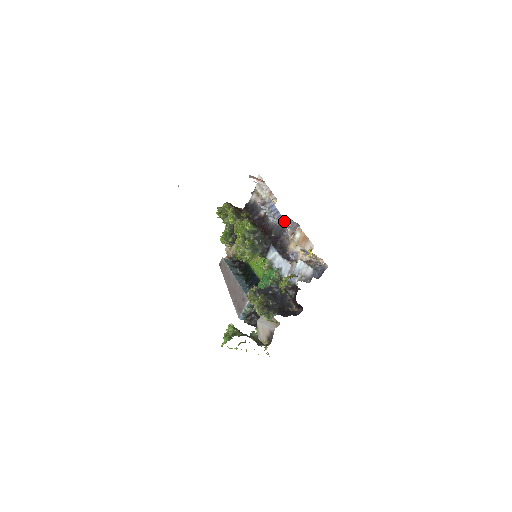
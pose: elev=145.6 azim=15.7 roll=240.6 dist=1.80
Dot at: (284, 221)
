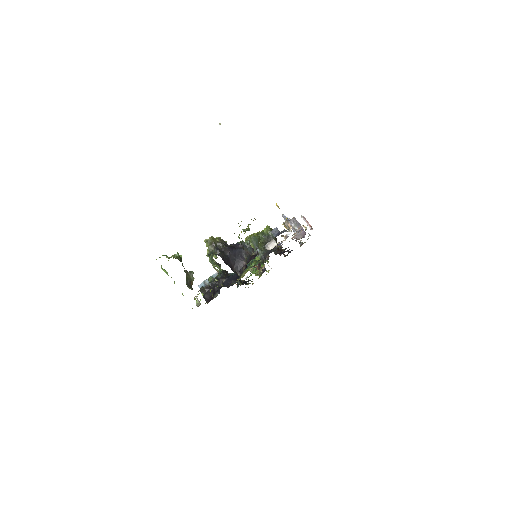
Dot at: (294, 222)
